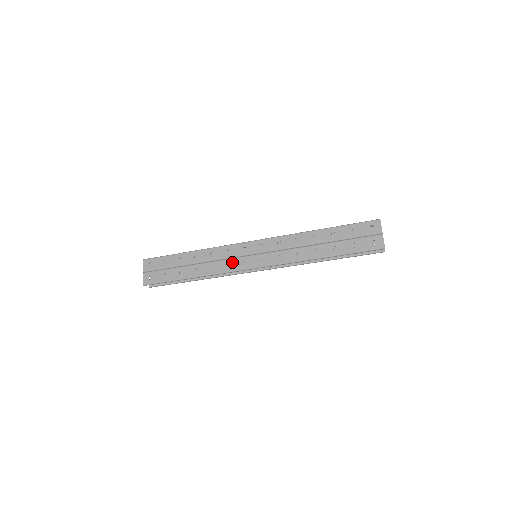
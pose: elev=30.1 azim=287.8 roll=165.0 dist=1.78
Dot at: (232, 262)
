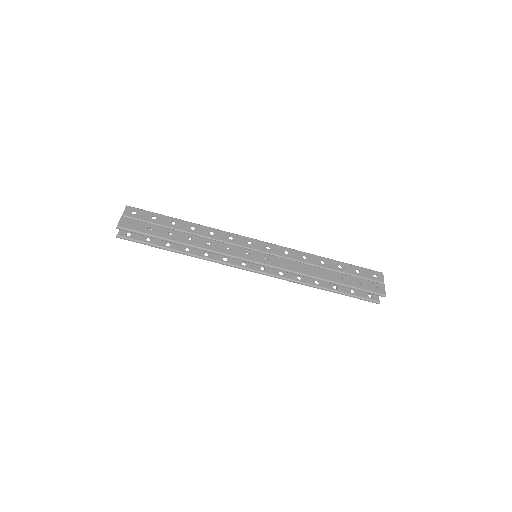
Dot at: (233, 248)
